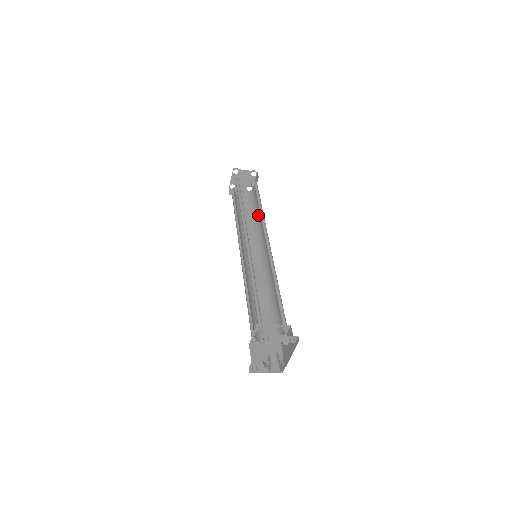
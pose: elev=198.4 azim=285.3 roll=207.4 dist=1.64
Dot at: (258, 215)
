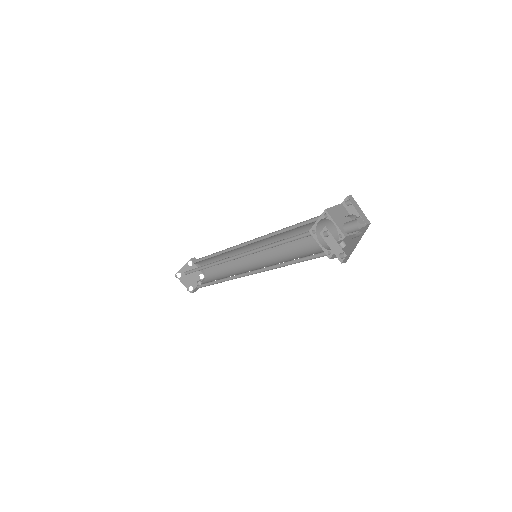
Dot at: occluded
